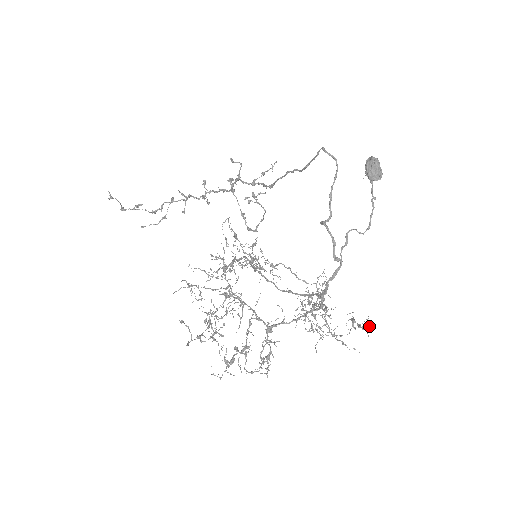
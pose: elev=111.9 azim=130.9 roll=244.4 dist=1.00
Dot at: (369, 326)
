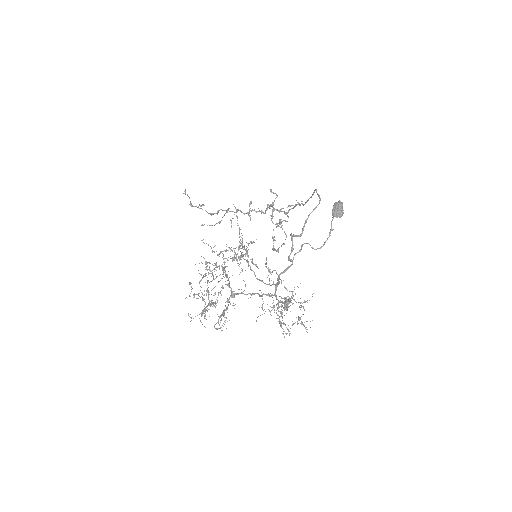
Dot at: (310, 327)
